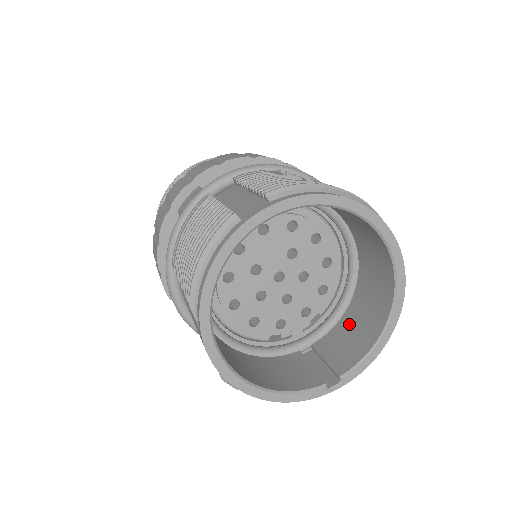
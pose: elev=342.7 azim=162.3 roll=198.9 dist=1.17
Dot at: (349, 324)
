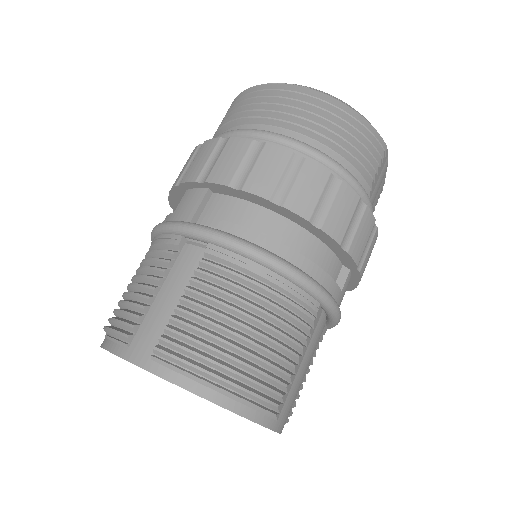
Dot at: occluded
